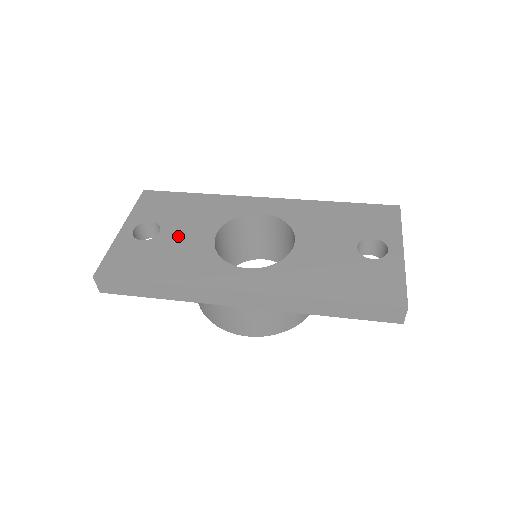
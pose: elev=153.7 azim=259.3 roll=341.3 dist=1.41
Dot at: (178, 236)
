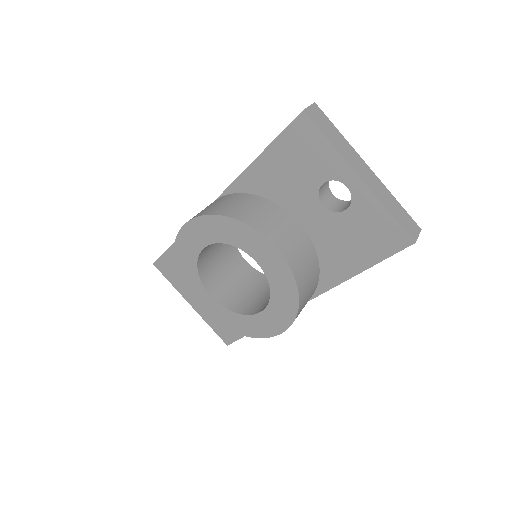
Dot at: occluded
